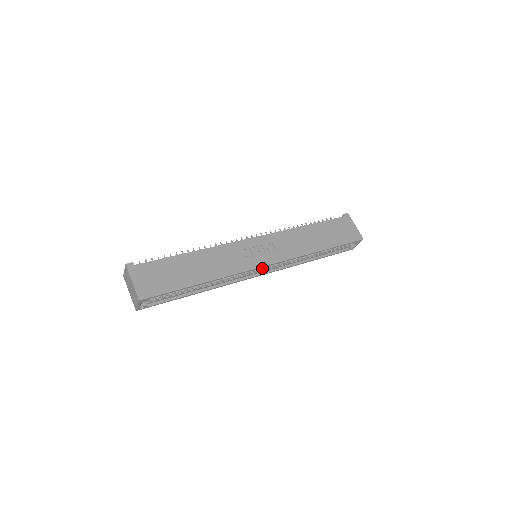
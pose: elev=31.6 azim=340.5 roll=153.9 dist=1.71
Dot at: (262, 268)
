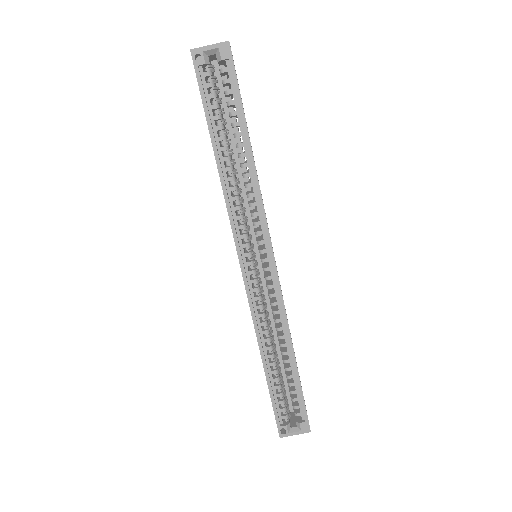
Dot at: (253, 264)
